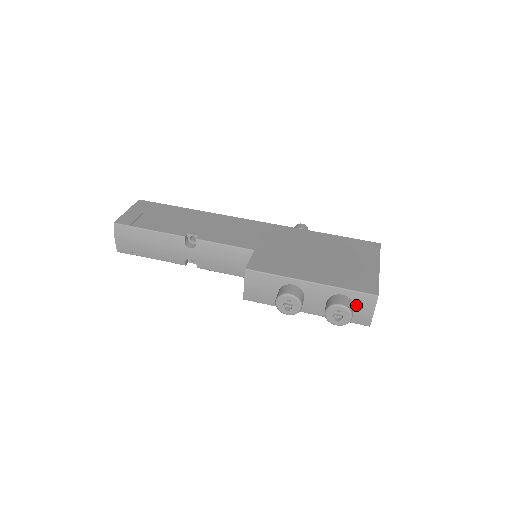
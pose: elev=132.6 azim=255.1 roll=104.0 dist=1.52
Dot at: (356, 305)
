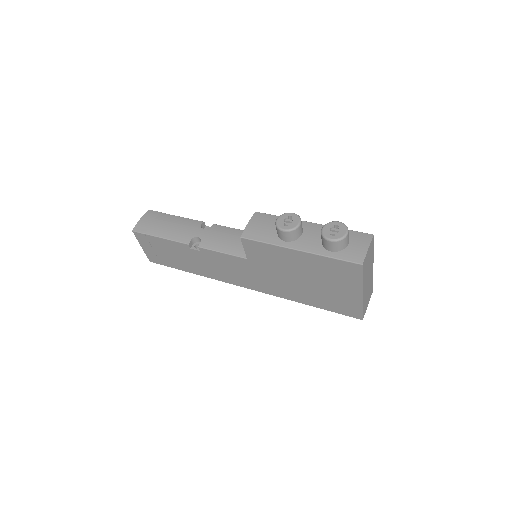
Dot at: (352, 241)
